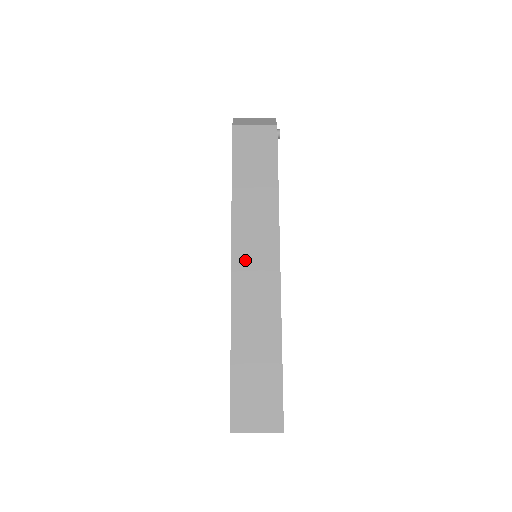
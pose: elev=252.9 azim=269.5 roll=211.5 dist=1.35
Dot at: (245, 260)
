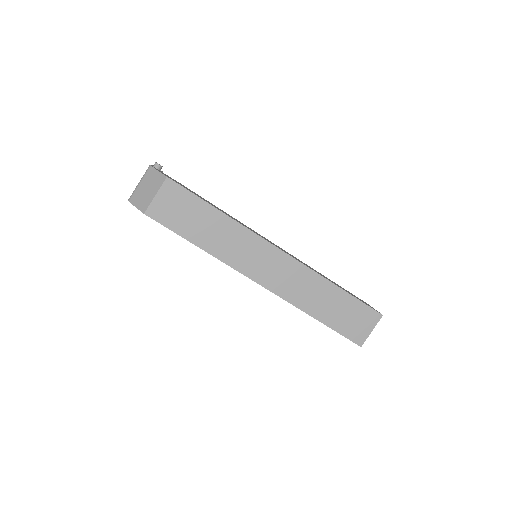
Dot at: (262, 273)
